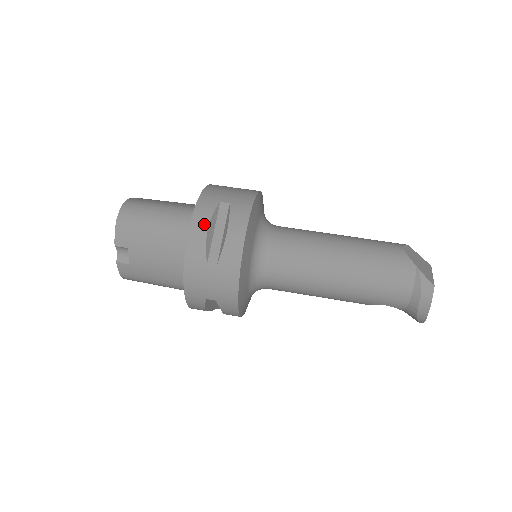
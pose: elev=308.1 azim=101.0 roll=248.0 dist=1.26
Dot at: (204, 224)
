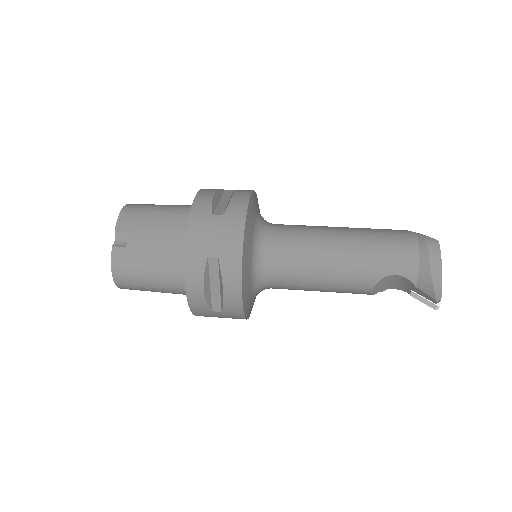
Dot at: (211, 192)
